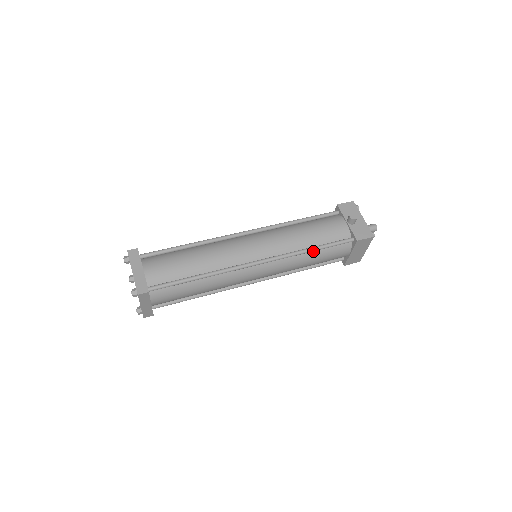
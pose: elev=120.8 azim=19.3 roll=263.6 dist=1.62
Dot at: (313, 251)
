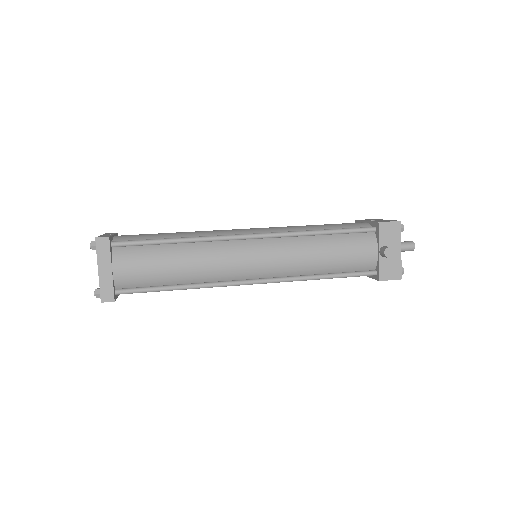
Dot at: occluded
